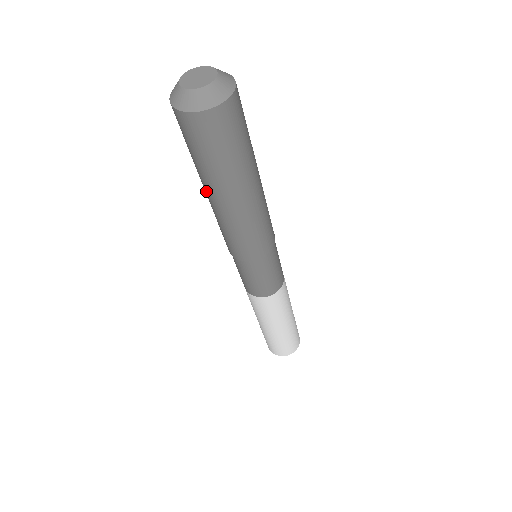
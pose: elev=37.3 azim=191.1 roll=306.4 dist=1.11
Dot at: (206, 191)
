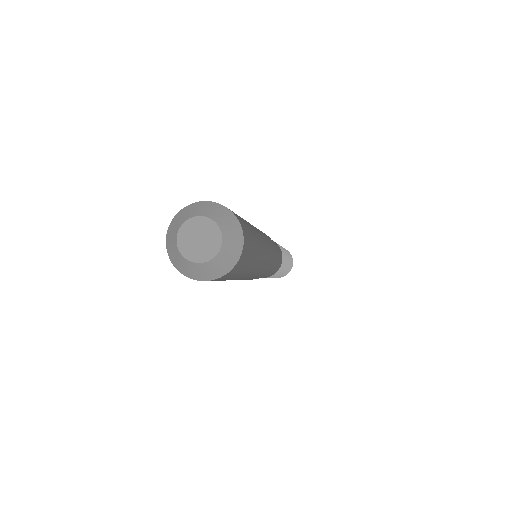
Dot at: occluded
